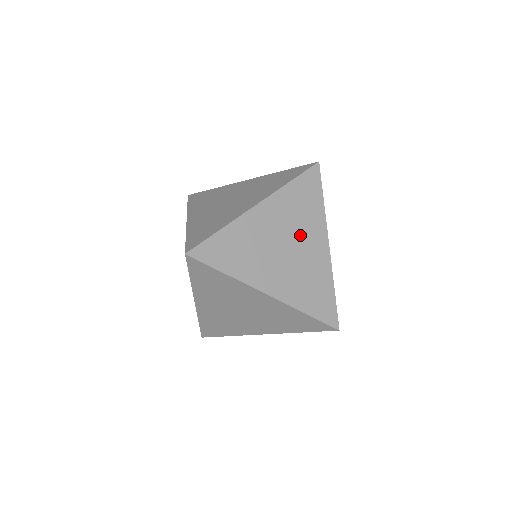
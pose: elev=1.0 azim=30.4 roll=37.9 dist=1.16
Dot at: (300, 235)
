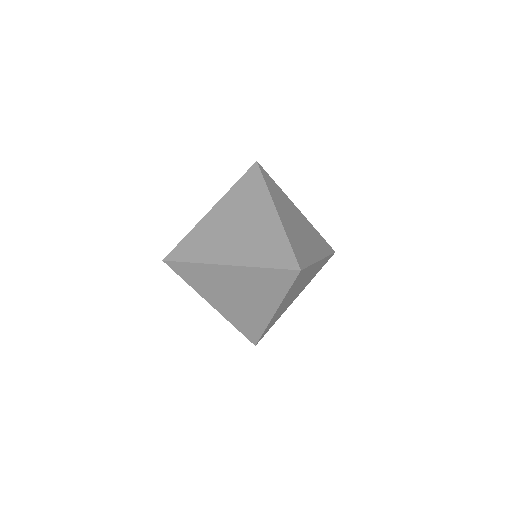
Dot at: (254, 296)
